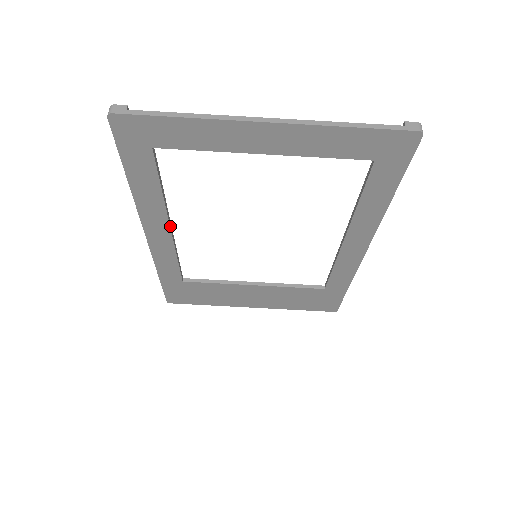
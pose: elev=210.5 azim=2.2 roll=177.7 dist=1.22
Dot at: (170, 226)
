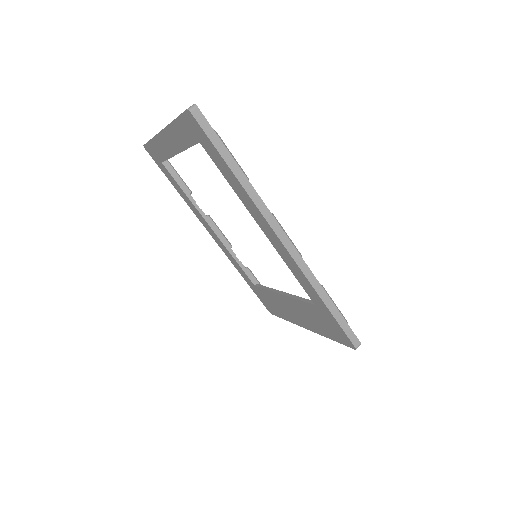
Dot at: (210, 225)
